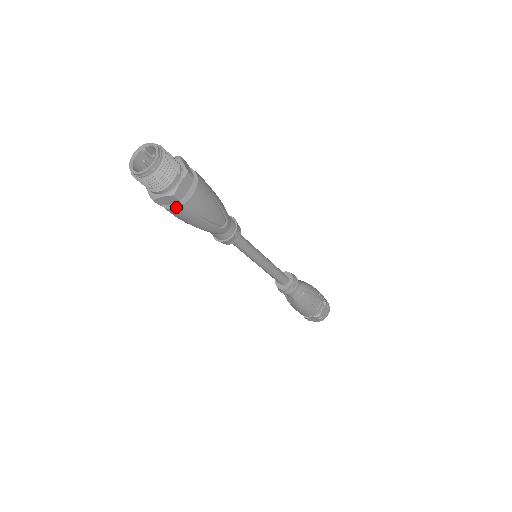
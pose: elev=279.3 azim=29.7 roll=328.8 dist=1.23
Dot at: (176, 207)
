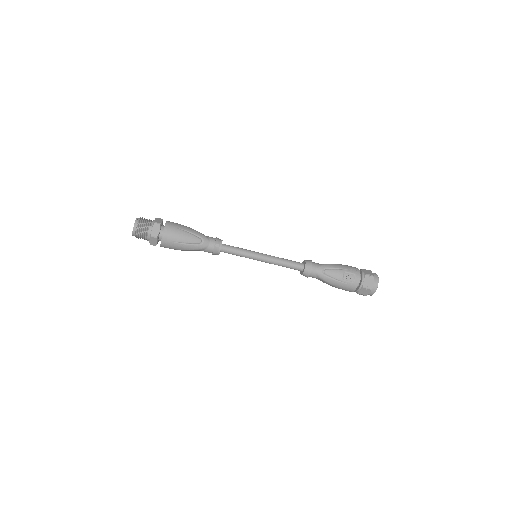
Dot at: (161, 243)
